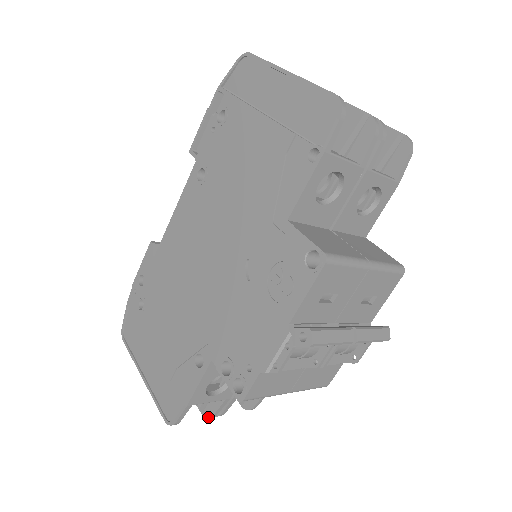
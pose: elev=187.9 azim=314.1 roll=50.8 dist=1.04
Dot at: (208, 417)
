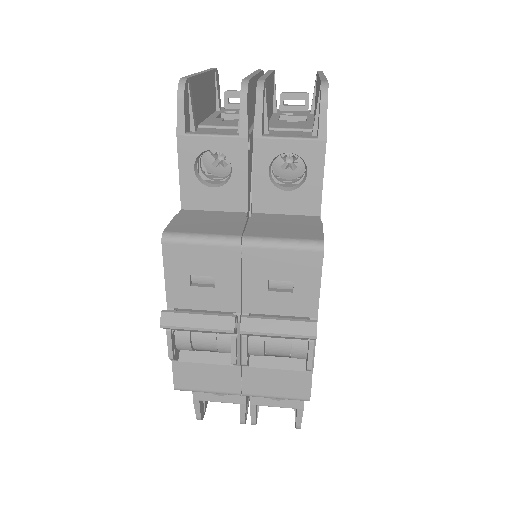
Dot at: (240, 422)
